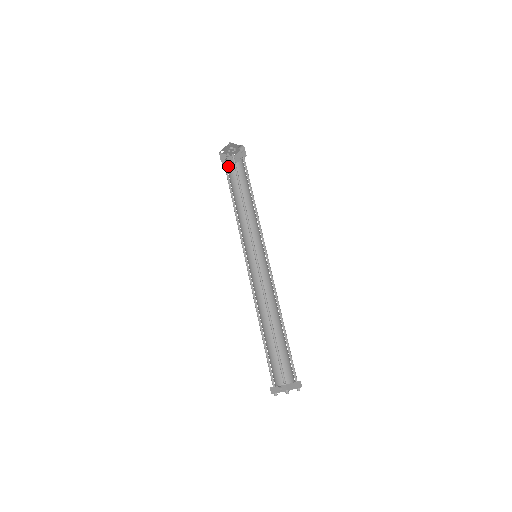
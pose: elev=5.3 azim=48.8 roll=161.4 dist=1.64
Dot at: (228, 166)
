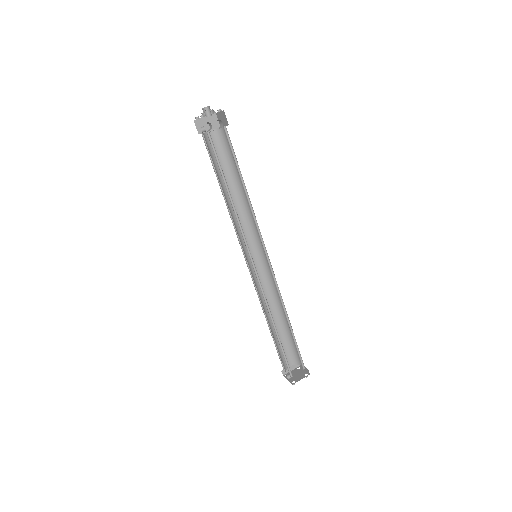
Dot at: occluded
